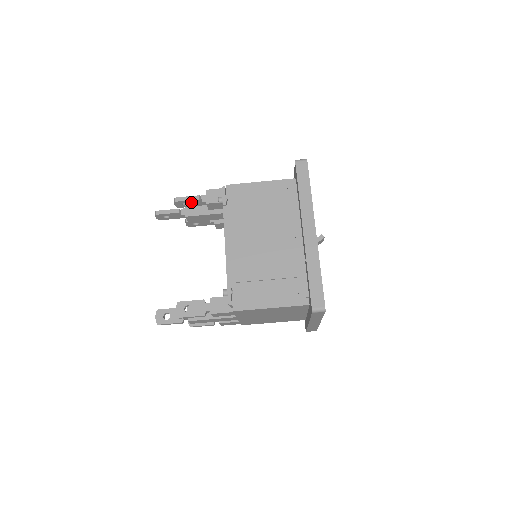
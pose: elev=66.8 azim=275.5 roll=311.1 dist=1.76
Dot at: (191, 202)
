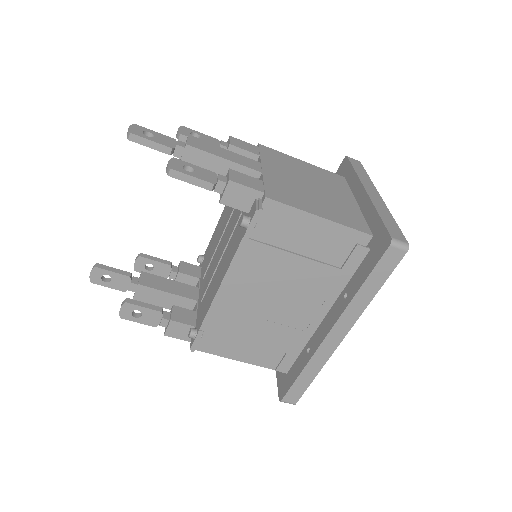
Dot at: occluded
